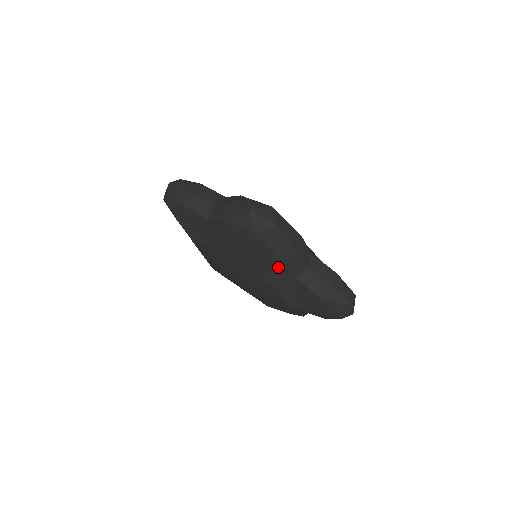
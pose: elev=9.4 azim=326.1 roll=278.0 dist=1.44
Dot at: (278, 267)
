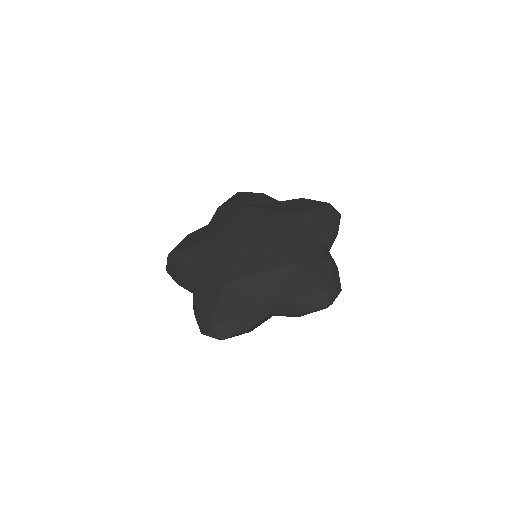
Dot at: (320, 229)
